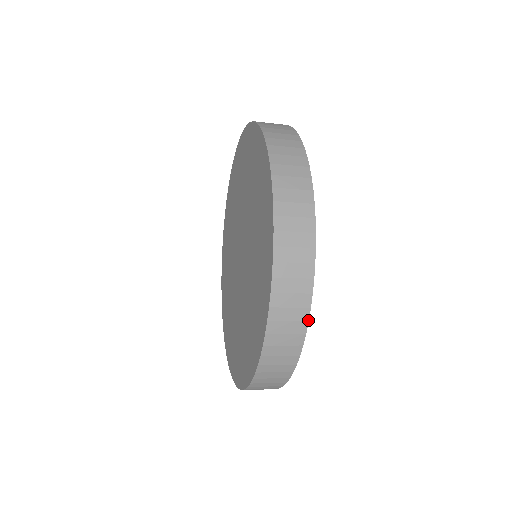
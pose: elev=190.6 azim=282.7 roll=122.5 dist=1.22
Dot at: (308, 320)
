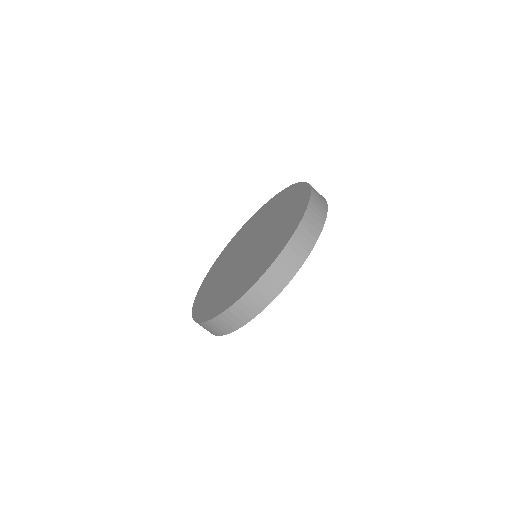
Dot at: (323, 226)
